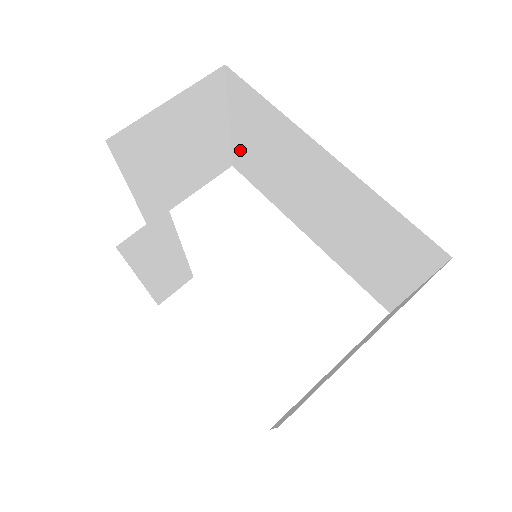
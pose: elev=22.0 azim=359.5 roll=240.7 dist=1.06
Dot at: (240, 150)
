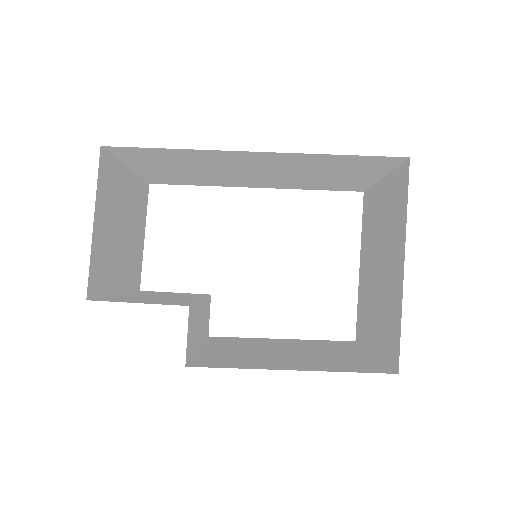
Dot at: (153, 176)
